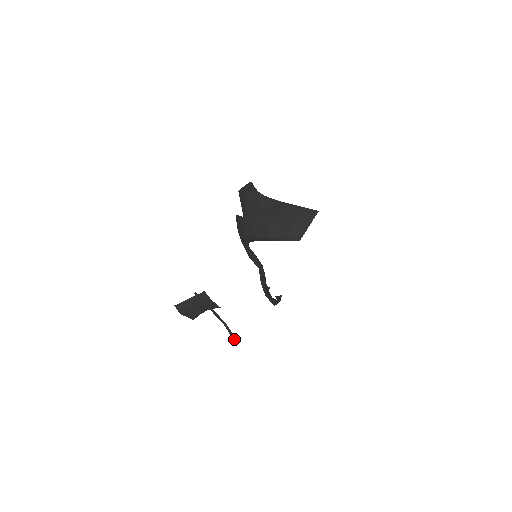
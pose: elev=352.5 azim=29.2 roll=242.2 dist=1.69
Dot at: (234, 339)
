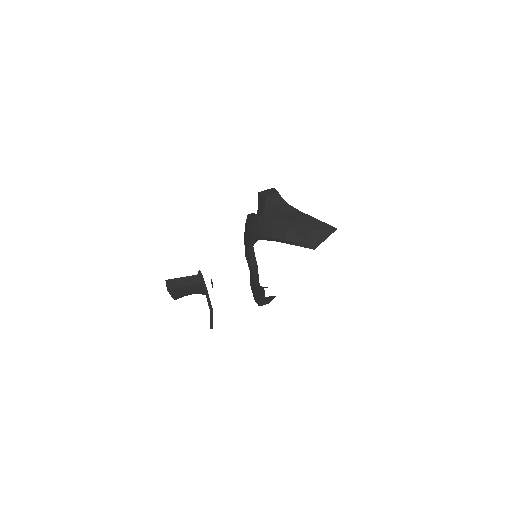
Dot at: (211, 328)
